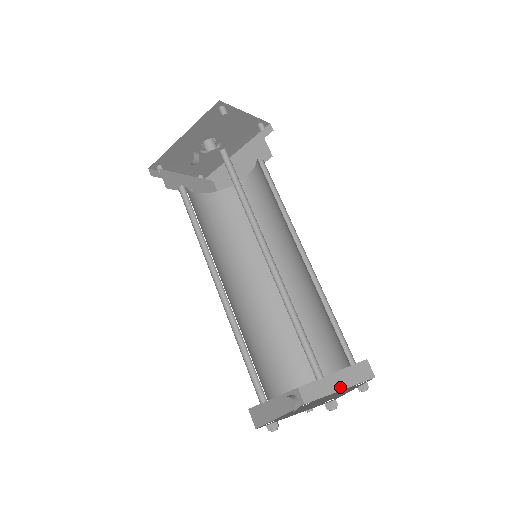
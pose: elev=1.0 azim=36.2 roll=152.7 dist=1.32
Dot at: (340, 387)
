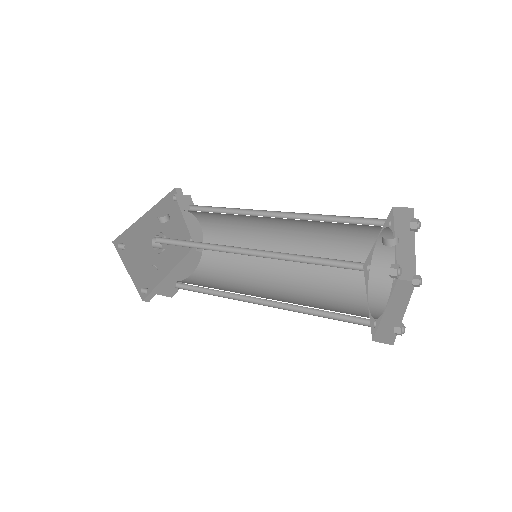
Dot at: (403, 308)
